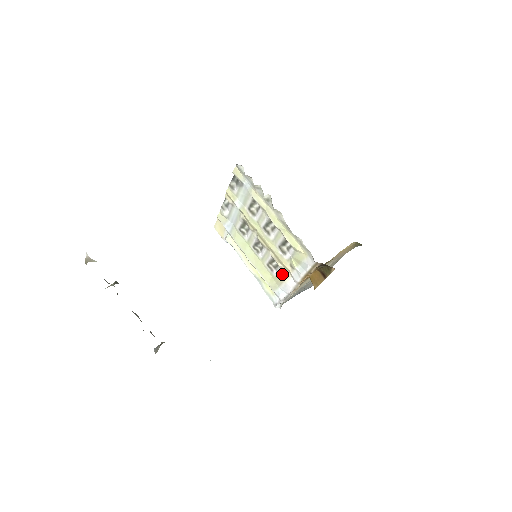
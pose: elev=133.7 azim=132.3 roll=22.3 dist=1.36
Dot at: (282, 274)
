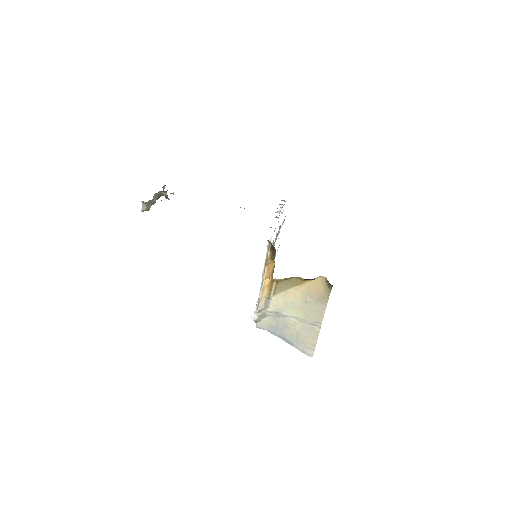
Dot at: occluded
